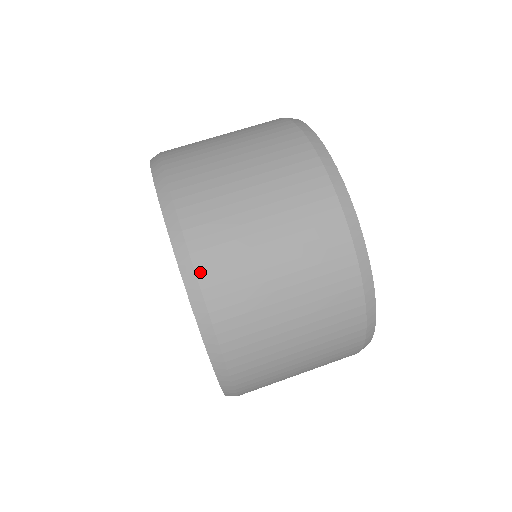
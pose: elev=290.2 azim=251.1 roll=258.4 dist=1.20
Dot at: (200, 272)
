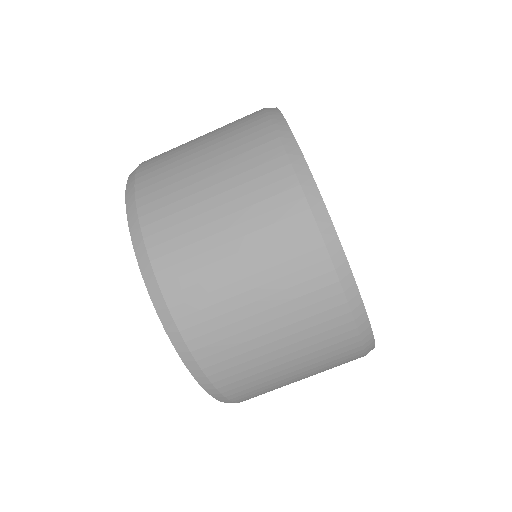
Dot at: (144, 222)
